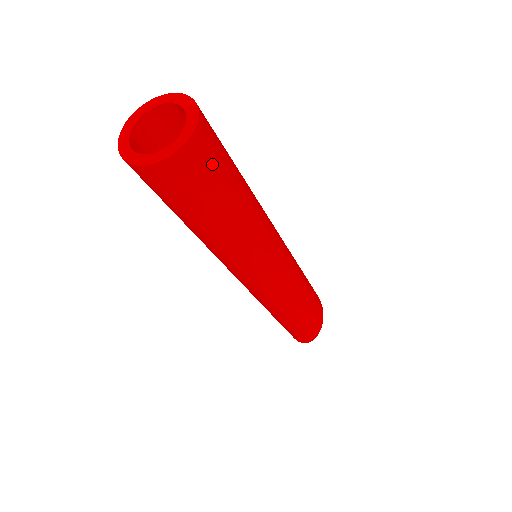
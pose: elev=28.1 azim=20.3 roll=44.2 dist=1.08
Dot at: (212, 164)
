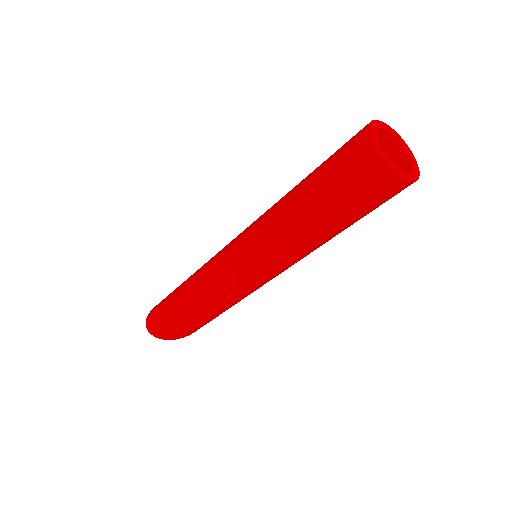
Dot at: (382, 201)
